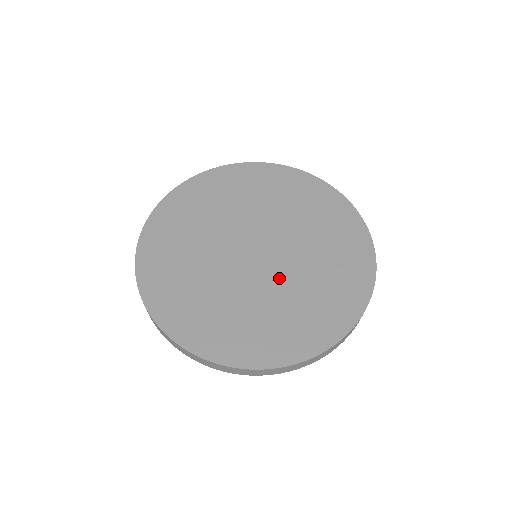
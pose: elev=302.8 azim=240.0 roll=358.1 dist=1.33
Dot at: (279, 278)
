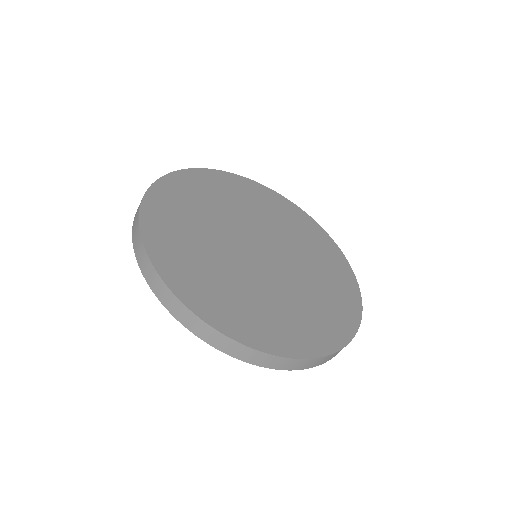
Dot at: (290, 275)
